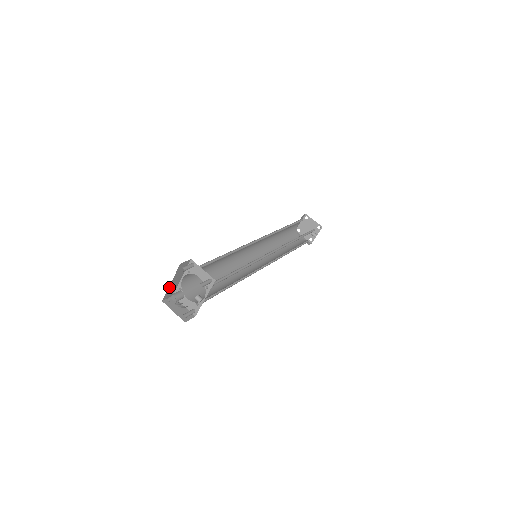
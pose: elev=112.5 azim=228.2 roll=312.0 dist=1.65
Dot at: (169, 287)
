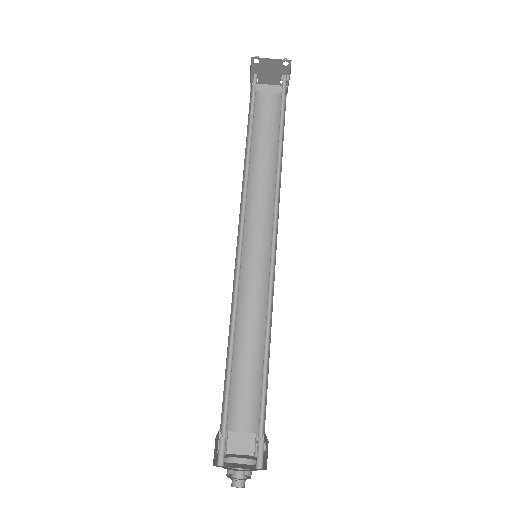
Dot at: occluded
